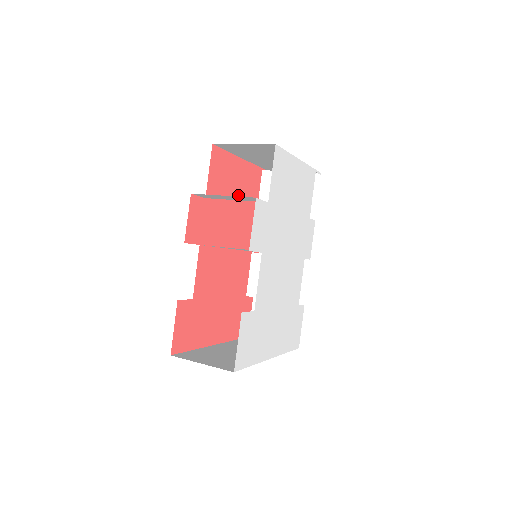
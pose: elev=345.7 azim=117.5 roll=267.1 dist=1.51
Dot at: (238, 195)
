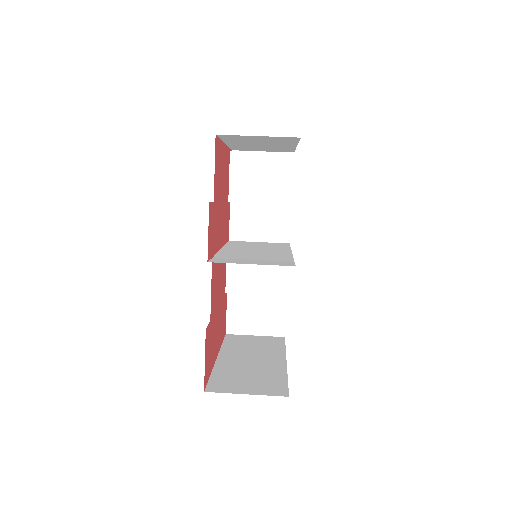
Dot at: (223, 187)
